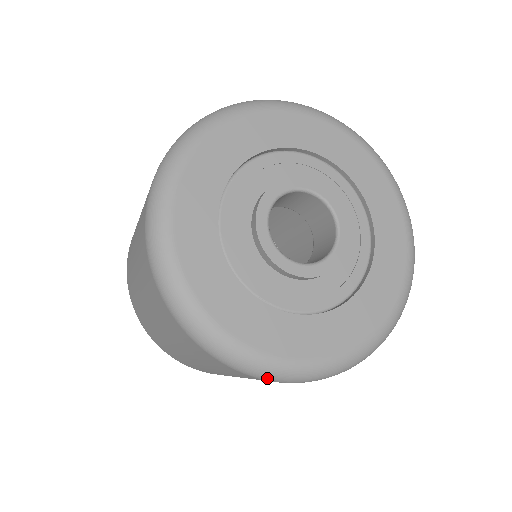
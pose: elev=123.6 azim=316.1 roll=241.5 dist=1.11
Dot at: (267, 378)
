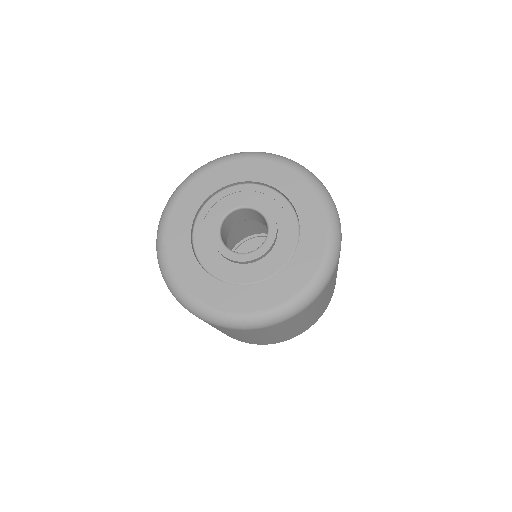
Dot at: (163, 277)
